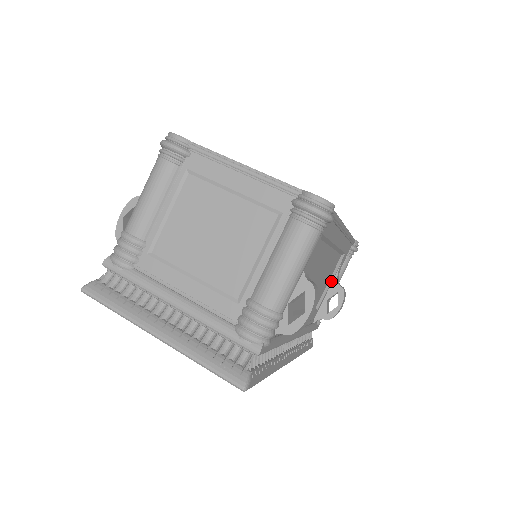
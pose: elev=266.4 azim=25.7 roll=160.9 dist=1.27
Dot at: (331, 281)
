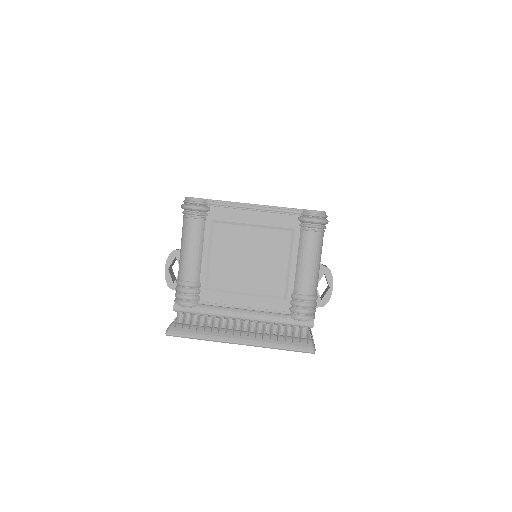
Dot at: occluded
